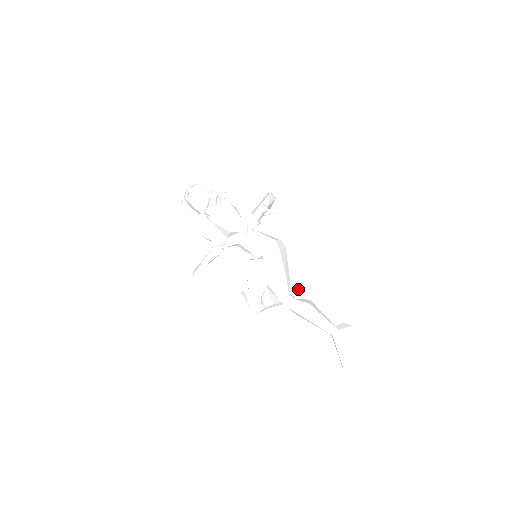
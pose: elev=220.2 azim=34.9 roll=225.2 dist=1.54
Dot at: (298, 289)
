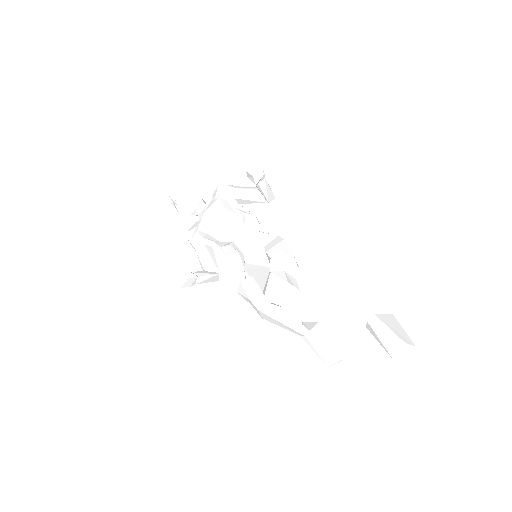
Dot at: (315, 323)
